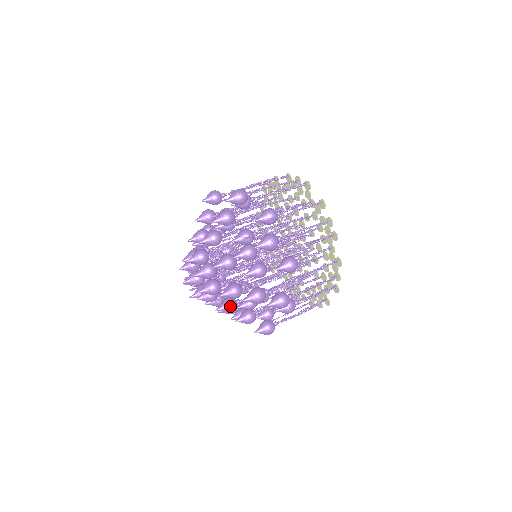
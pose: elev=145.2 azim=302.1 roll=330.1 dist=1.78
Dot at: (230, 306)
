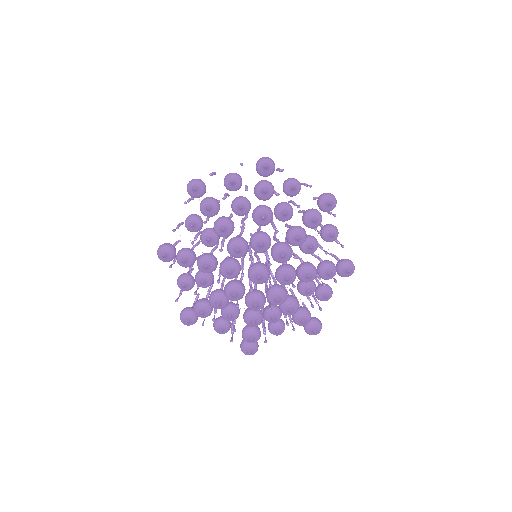
Dot at: (310, 264)
